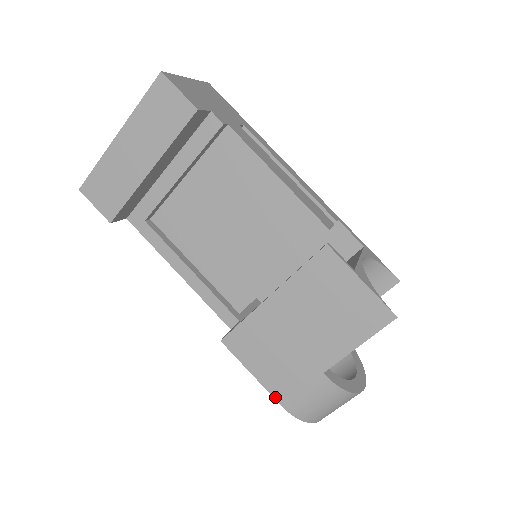
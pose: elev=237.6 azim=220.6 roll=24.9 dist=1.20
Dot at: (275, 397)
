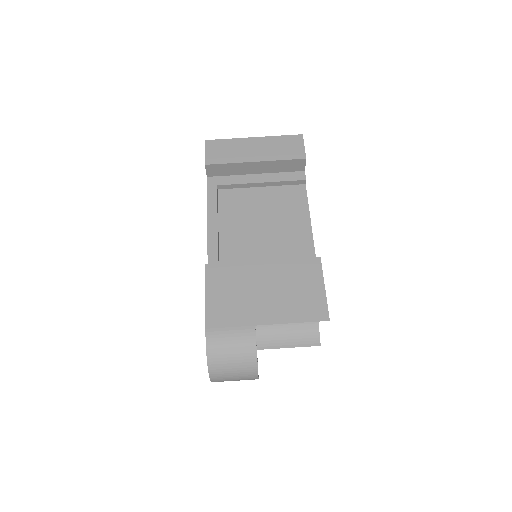
Dot at: (207, 321)
